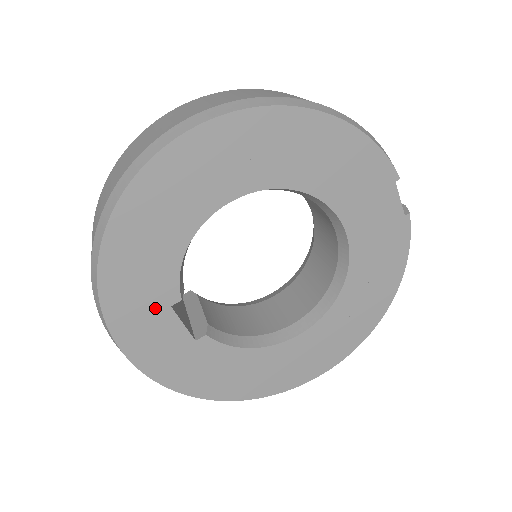
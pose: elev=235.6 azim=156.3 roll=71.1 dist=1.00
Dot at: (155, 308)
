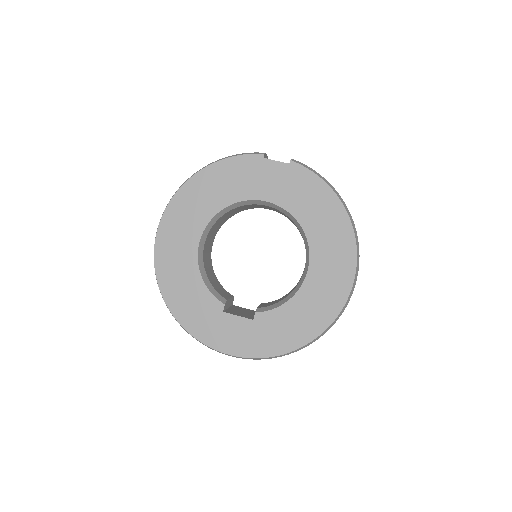
Dot at: (217, 319)
